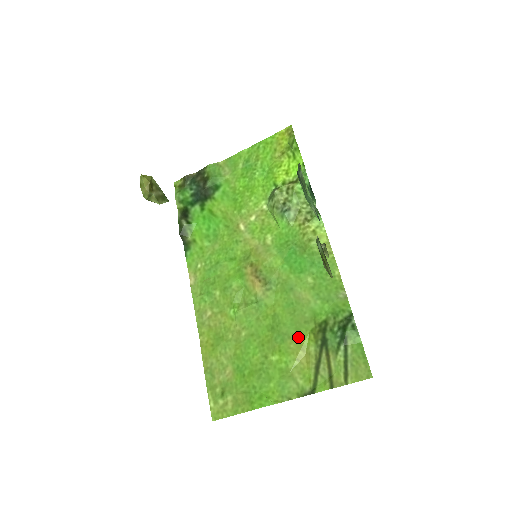
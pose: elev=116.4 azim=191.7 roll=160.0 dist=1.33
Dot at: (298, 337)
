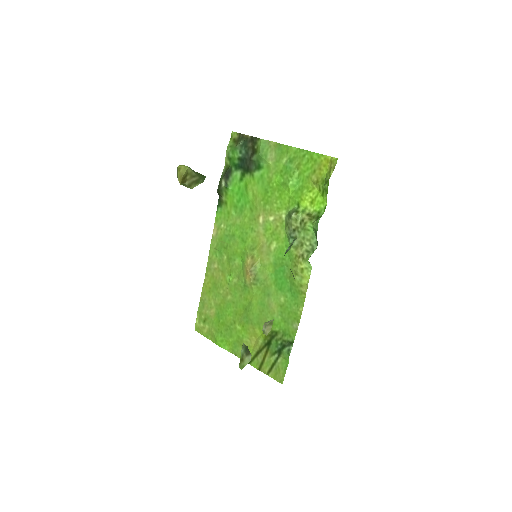
Dot at: (256, 328)
